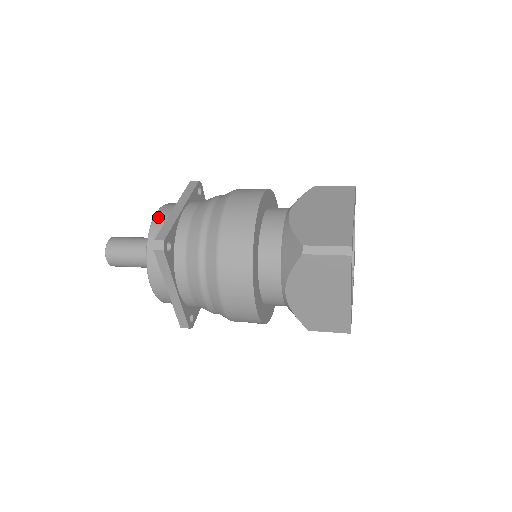
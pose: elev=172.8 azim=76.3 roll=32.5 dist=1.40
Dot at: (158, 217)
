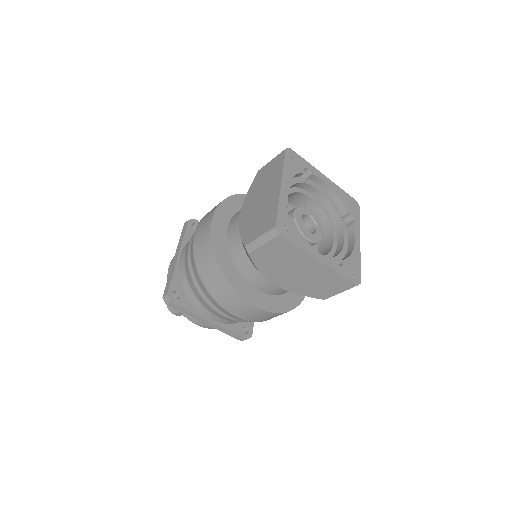
Dot at: (169, 271)
